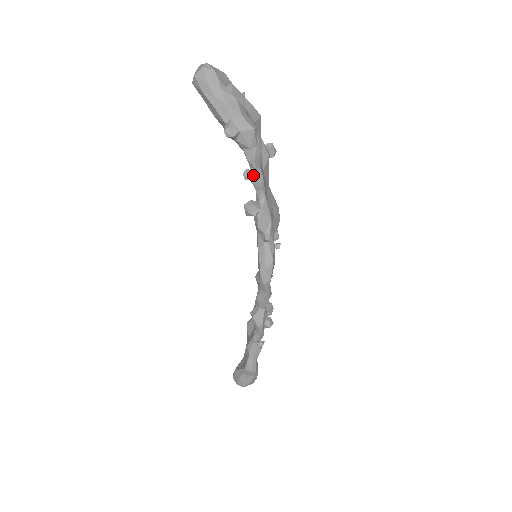
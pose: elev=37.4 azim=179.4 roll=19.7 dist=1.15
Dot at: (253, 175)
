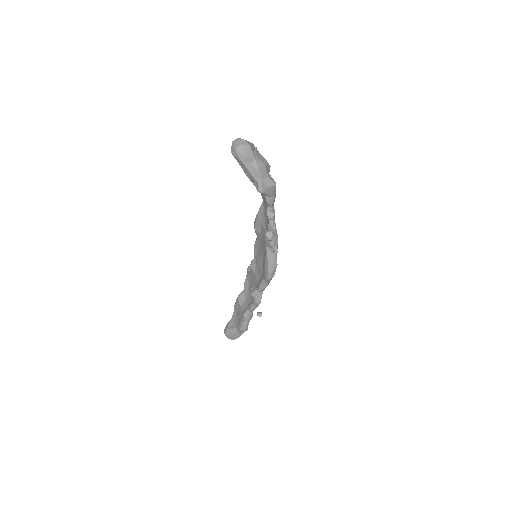
Dot at: occluded
